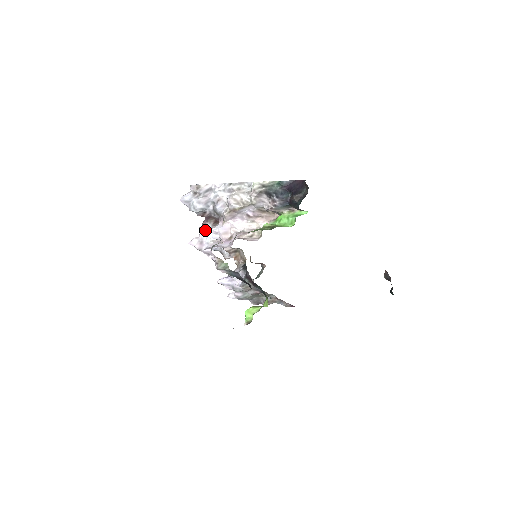
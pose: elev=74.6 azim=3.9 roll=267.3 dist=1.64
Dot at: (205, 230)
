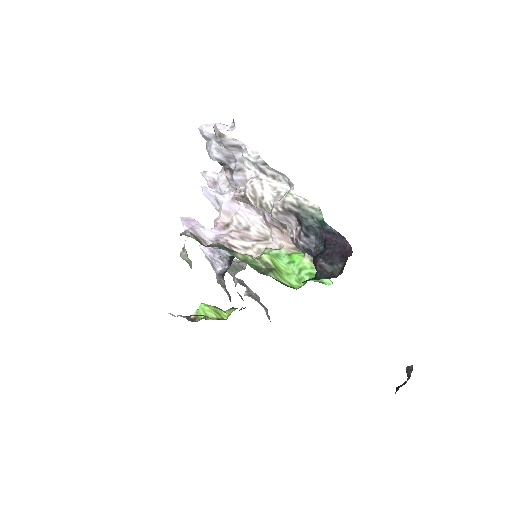
Dot at: occluded
